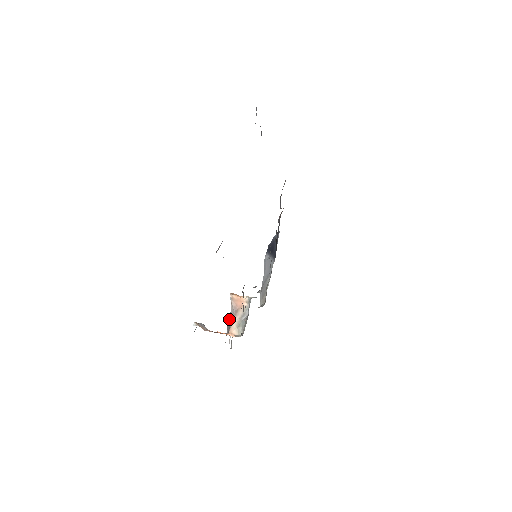
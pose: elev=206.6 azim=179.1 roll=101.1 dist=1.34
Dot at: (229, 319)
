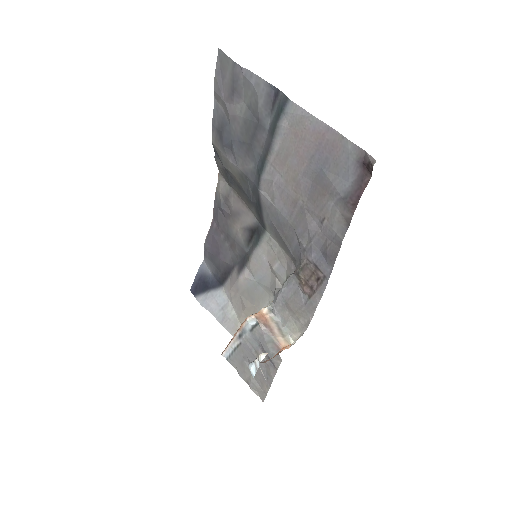
Dot at: (267, 340)
